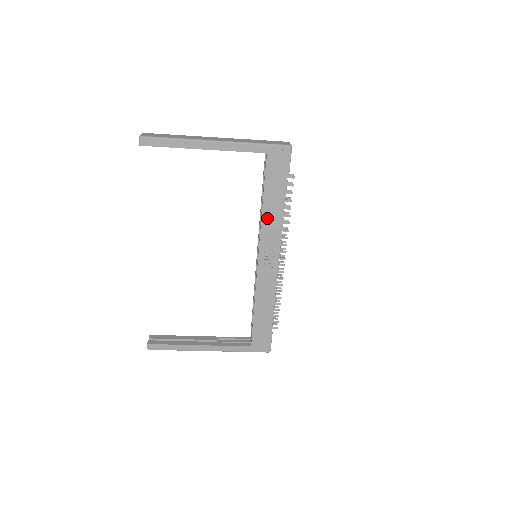
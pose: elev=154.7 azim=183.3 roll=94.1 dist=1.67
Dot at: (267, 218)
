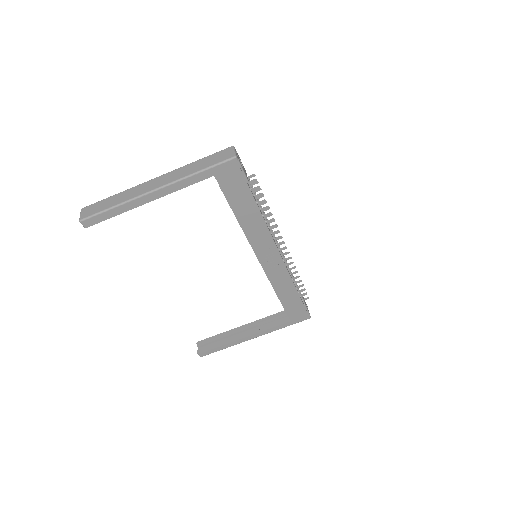
Dot at: (248, 227)
